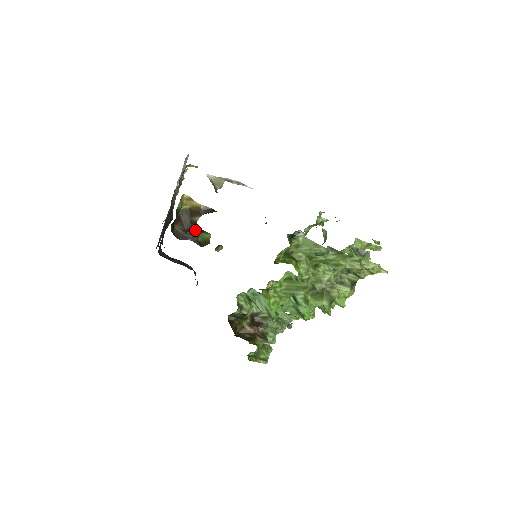
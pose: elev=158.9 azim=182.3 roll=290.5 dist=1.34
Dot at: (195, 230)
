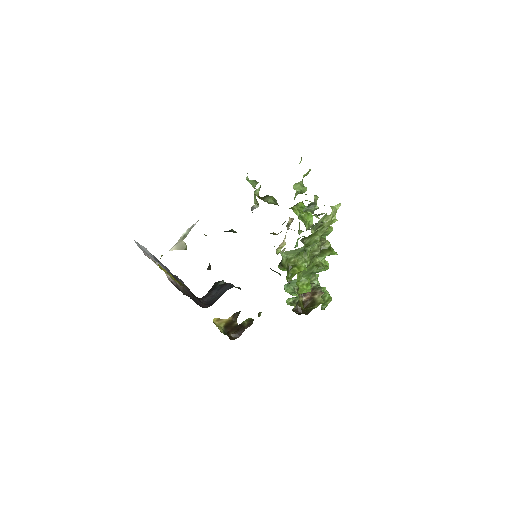
Dot at: (240, 325)
